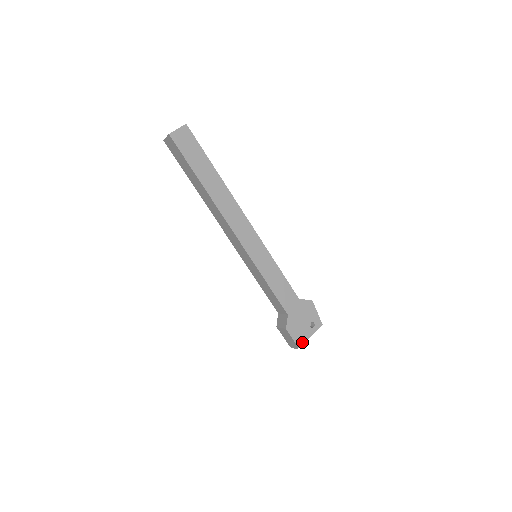
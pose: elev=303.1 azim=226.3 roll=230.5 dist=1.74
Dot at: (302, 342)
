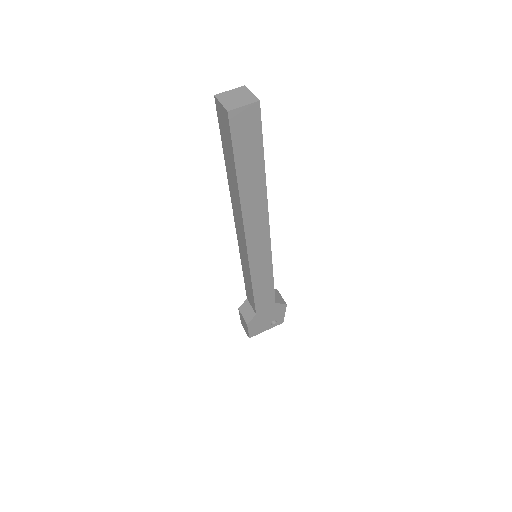
Dot at: (256, 334)
